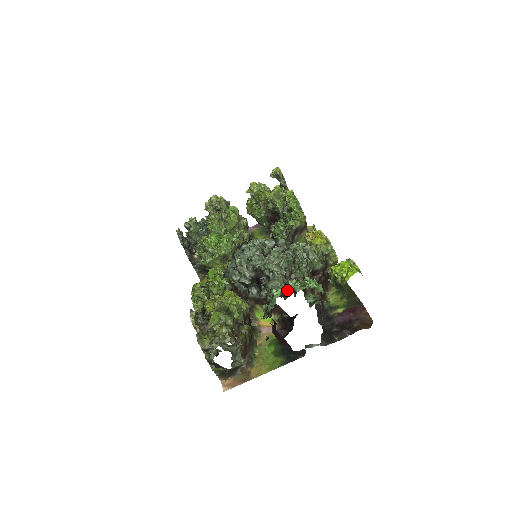
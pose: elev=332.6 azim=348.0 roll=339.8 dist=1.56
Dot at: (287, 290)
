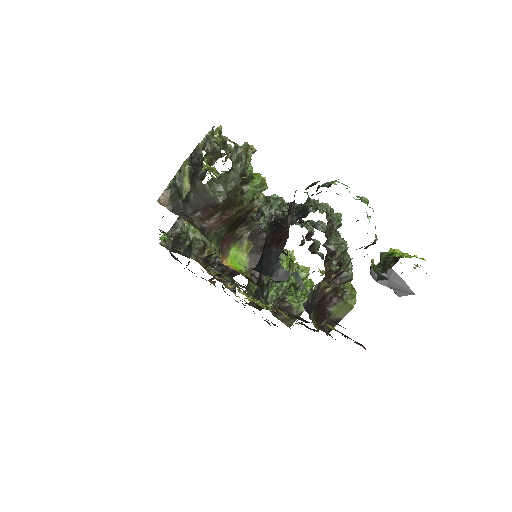
Dot at: occluded
